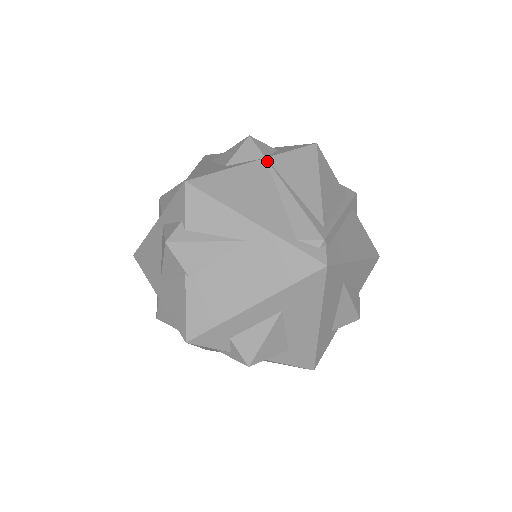
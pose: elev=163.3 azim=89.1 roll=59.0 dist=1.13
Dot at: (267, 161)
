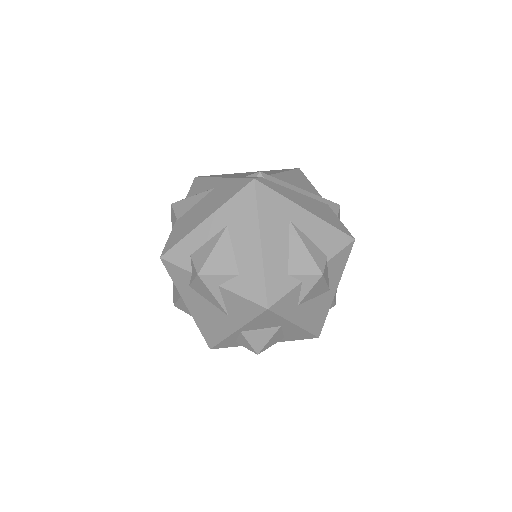
Dot at: occluded
